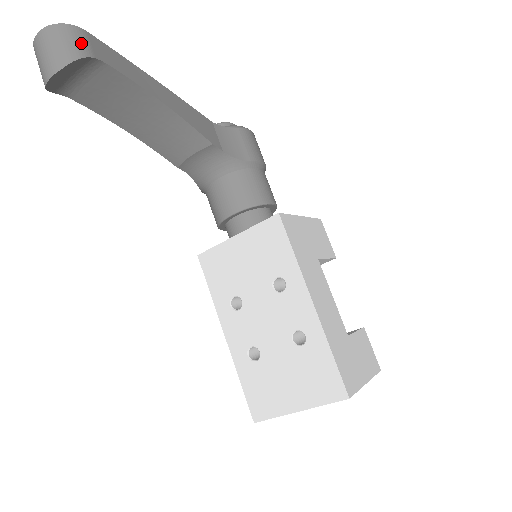
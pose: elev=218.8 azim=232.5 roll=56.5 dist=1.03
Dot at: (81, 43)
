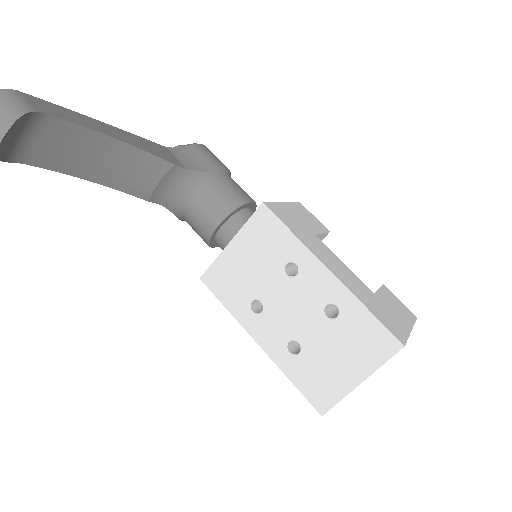
Dot at: (18, 102)
